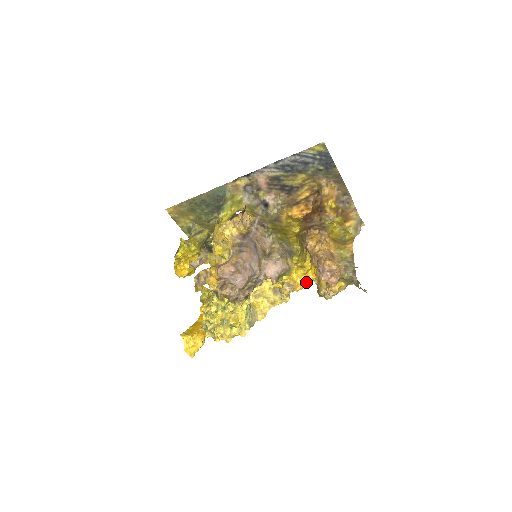
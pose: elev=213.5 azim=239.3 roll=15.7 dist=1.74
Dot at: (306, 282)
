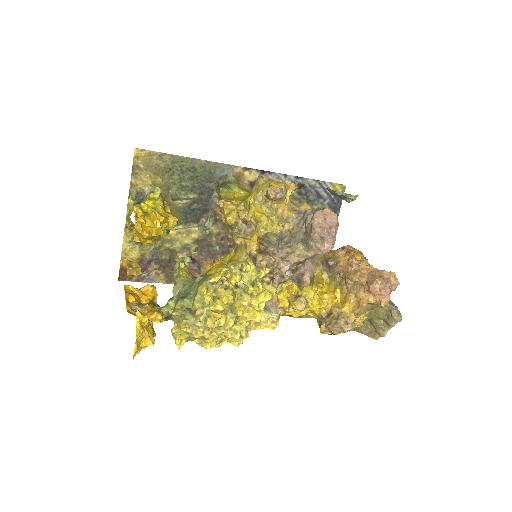
Dot at: (319, 305)
